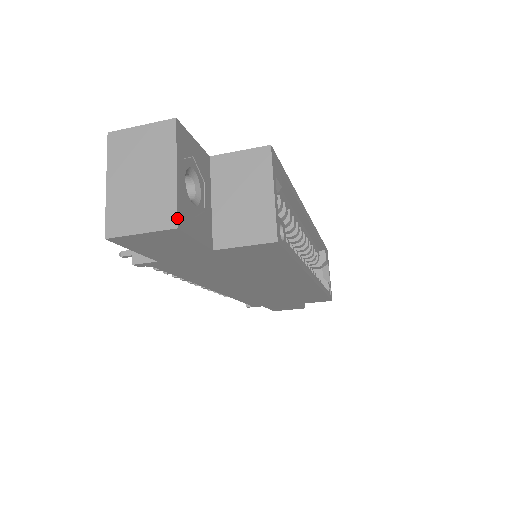
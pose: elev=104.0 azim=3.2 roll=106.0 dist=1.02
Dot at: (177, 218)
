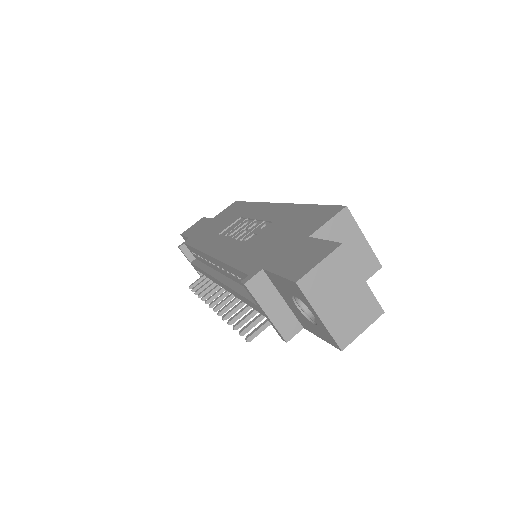
Dot at: (381, 307)
